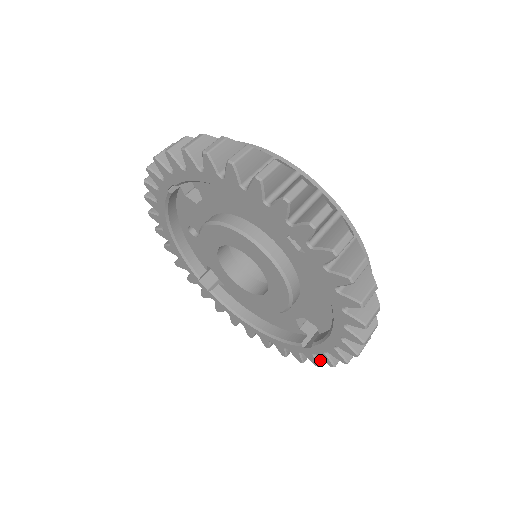
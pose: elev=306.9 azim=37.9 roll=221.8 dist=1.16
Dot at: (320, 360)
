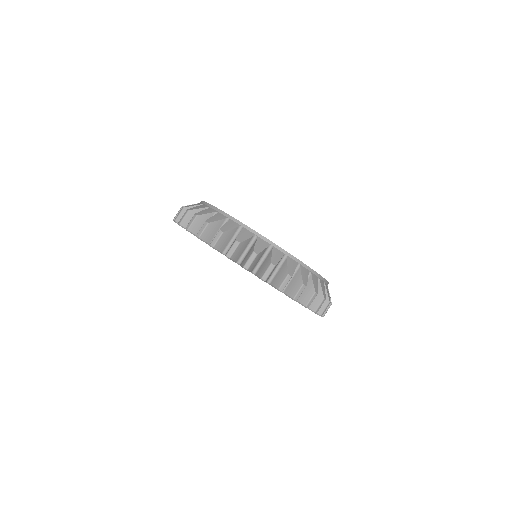
Dot at: occluded
